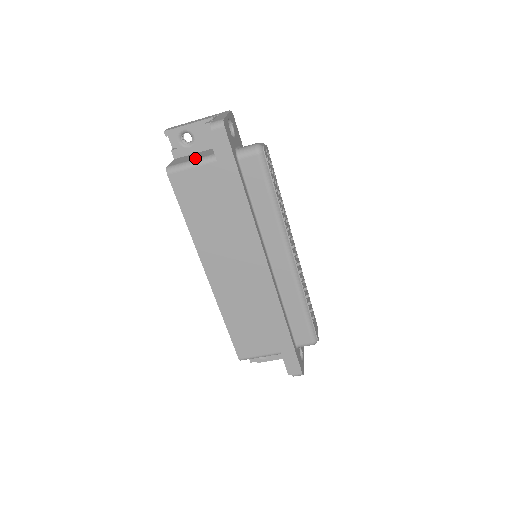
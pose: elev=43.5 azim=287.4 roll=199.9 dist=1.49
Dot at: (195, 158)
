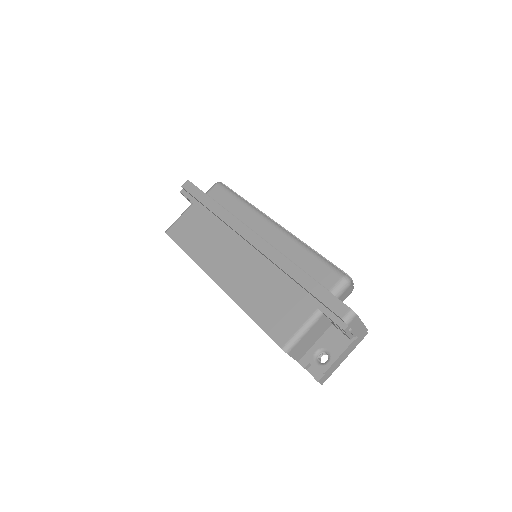
Dot at: occluded
